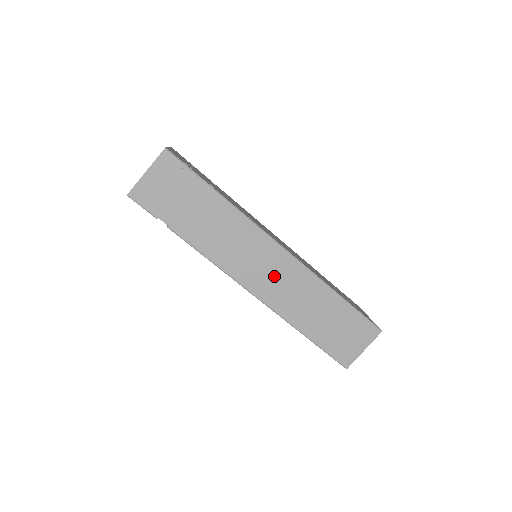
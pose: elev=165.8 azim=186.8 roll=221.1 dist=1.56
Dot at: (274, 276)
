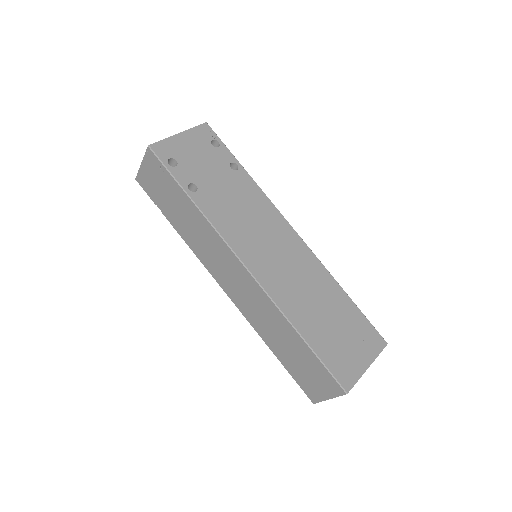
Dot at: (242, 289)
